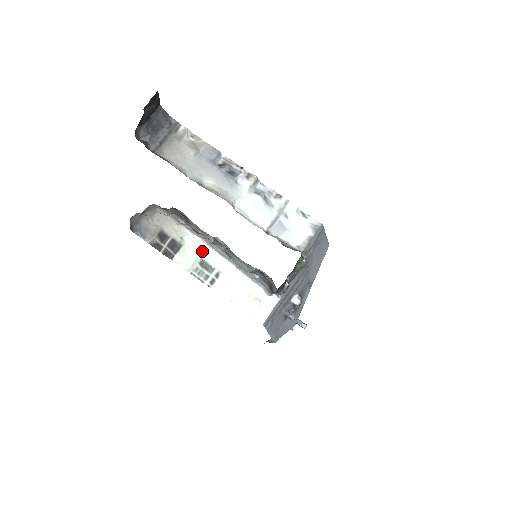
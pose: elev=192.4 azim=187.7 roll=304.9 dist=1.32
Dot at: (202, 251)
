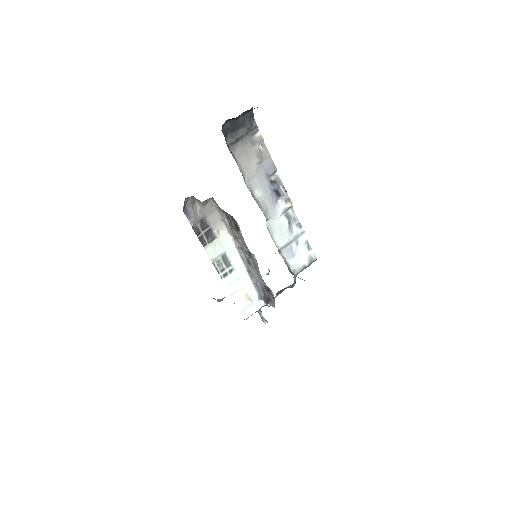
Dot at: (229, 248)
